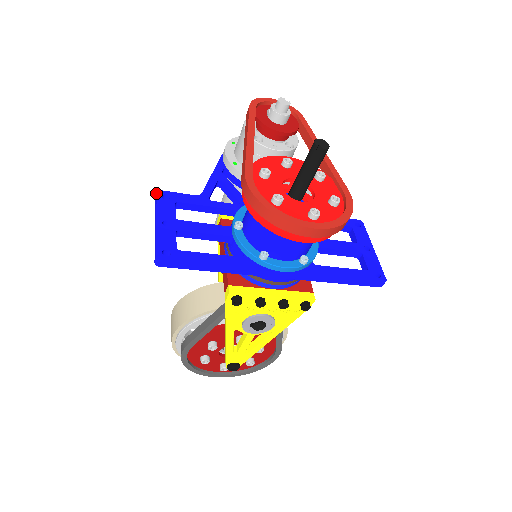
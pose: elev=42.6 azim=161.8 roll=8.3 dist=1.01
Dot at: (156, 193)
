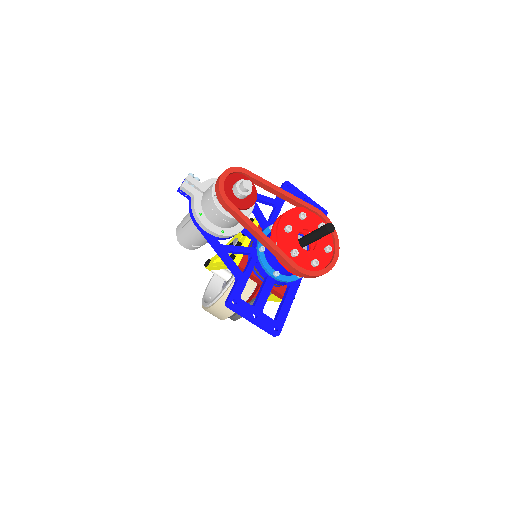
Dot at: (229, 306)
